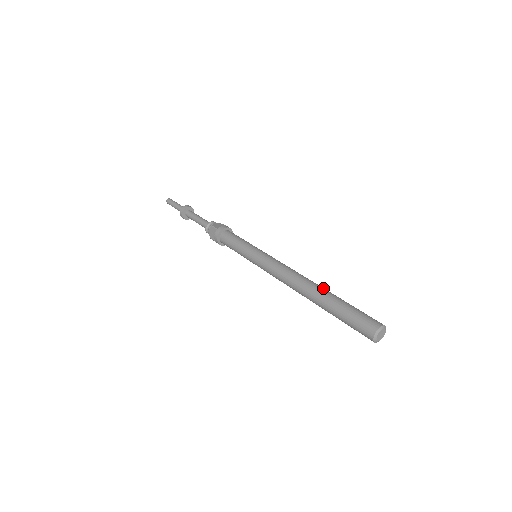
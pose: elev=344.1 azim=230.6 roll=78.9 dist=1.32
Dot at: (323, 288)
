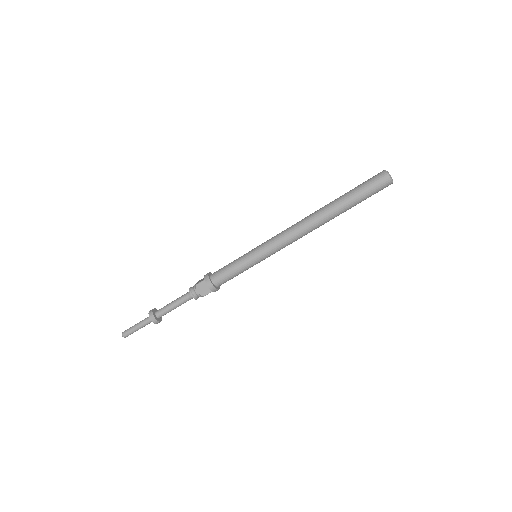
Dot at: (326, 205)
